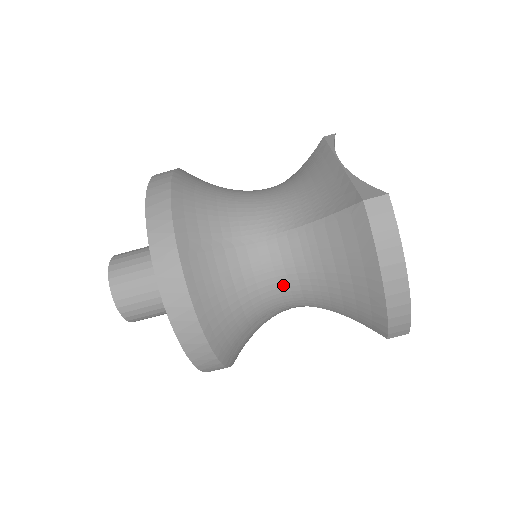
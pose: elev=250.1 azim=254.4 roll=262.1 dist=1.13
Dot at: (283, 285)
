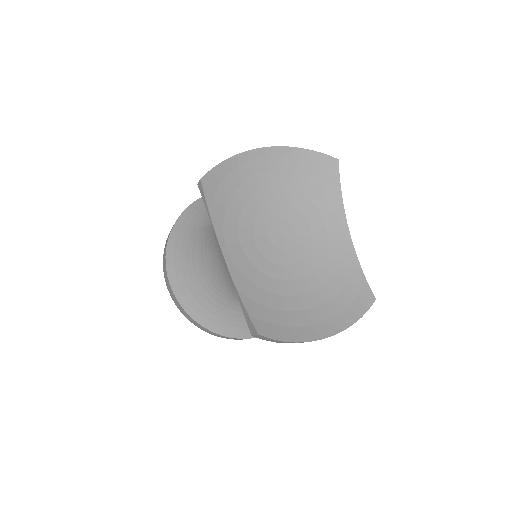
Dot at: occluded
